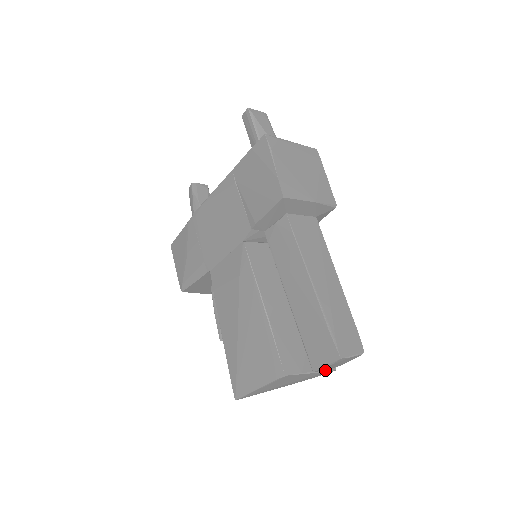
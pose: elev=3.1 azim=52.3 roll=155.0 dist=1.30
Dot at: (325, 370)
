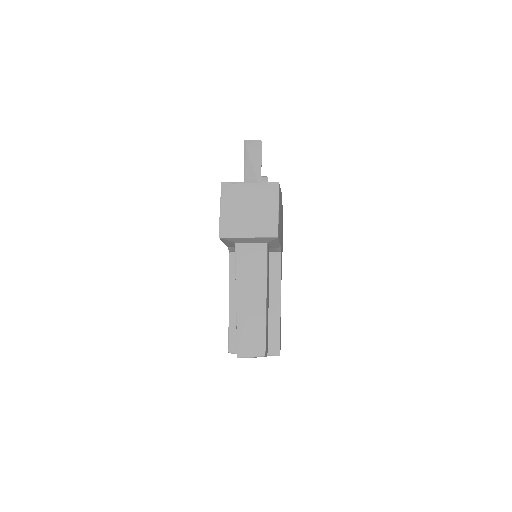
Dot at: (267, 355)
